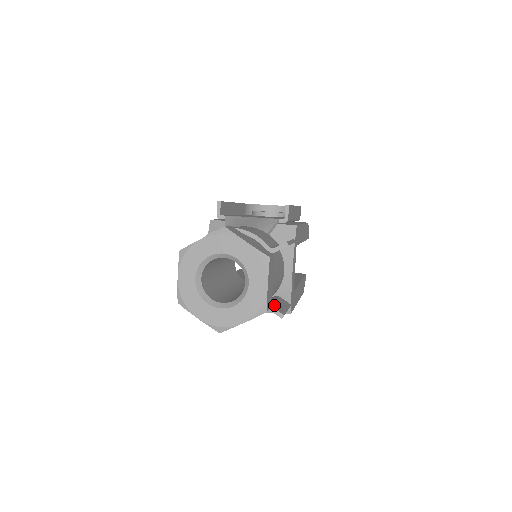
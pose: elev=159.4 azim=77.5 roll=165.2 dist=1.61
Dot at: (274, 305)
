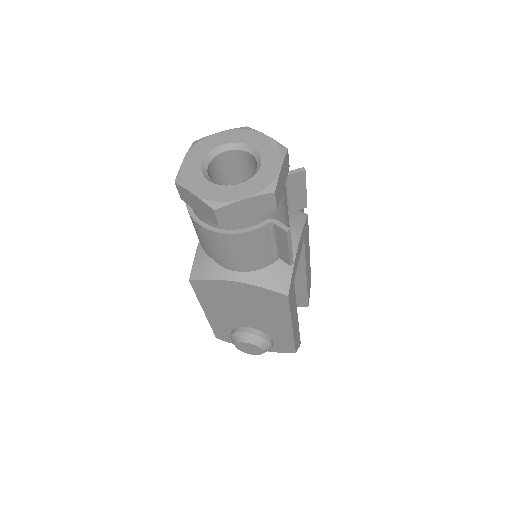
Dot at: occluded
